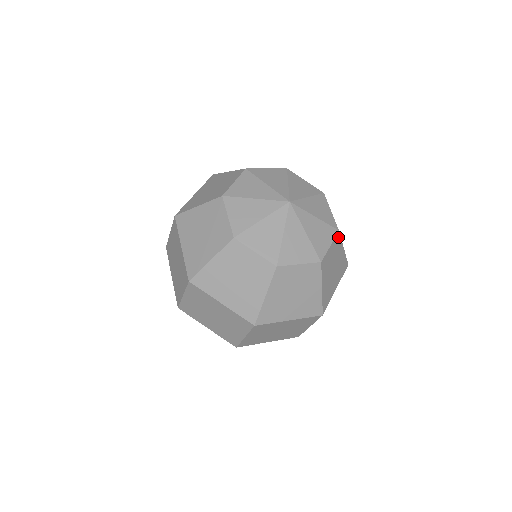
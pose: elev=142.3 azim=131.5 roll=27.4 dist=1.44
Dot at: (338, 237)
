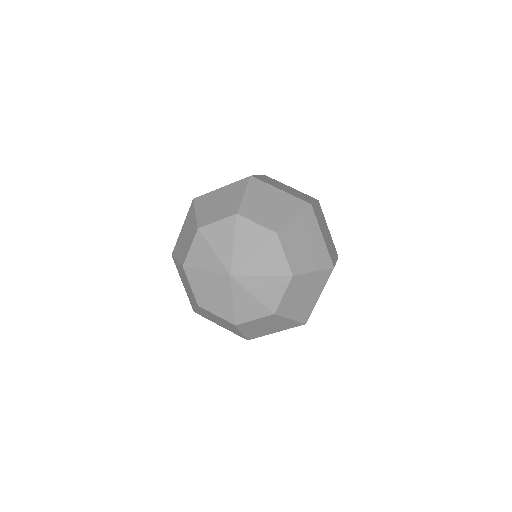
Dot at: (274, 316)
